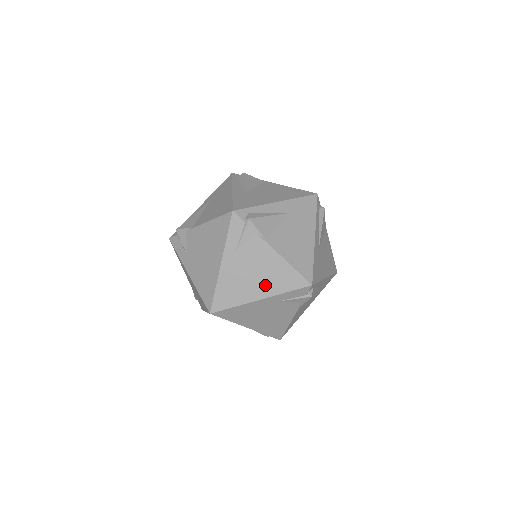
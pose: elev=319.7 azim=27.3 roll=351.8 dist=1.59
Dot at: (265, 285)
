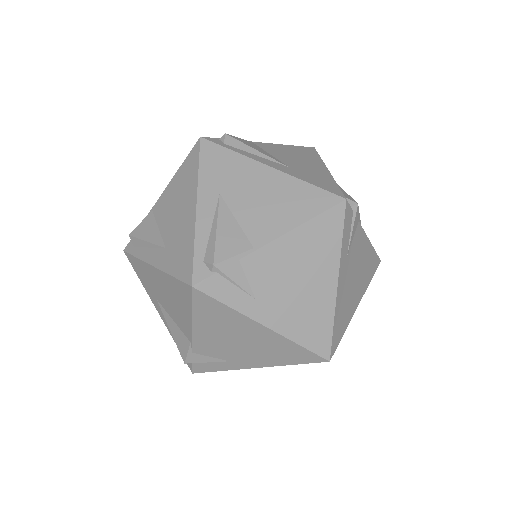
Dot at: (320, 270)
